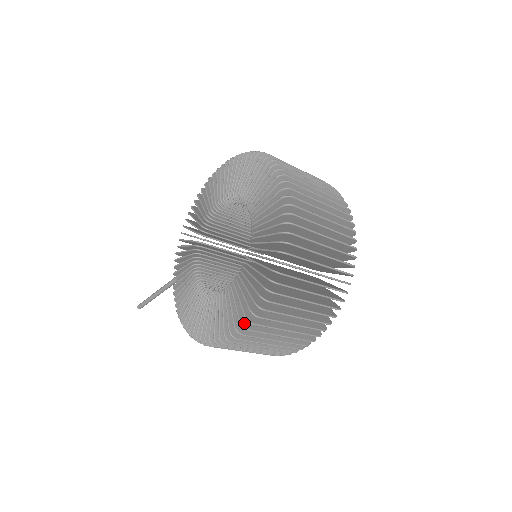
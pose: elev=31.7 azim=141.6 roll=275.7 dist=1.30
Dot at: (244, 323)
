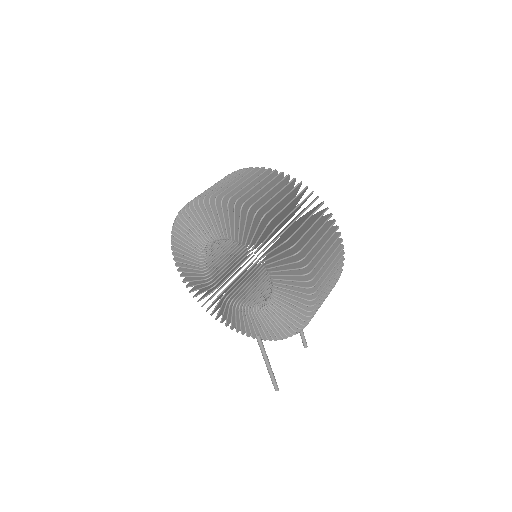
Dot at: (298, 259)
